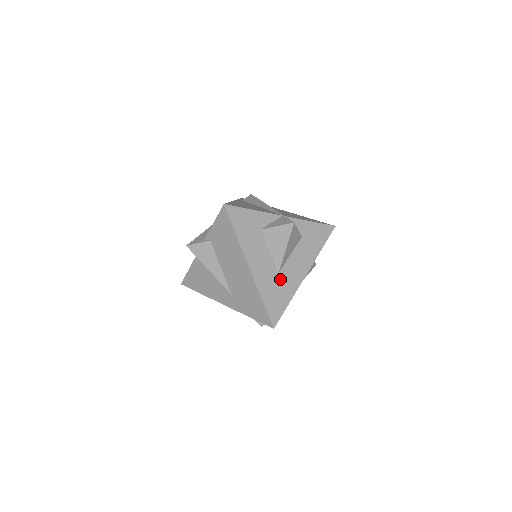
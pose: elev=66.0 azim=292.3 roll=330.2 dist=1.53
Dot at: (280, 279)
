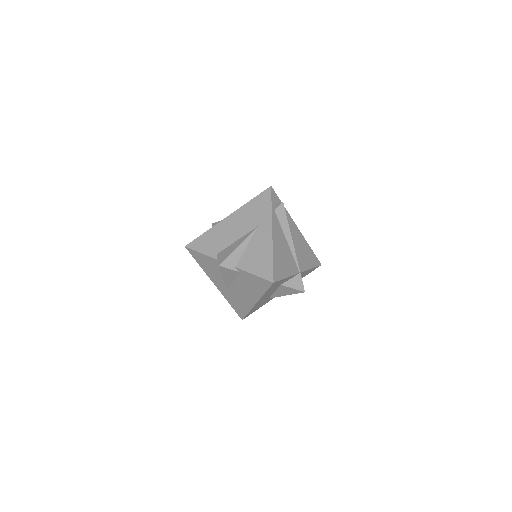
Dot at: (267, 300)
